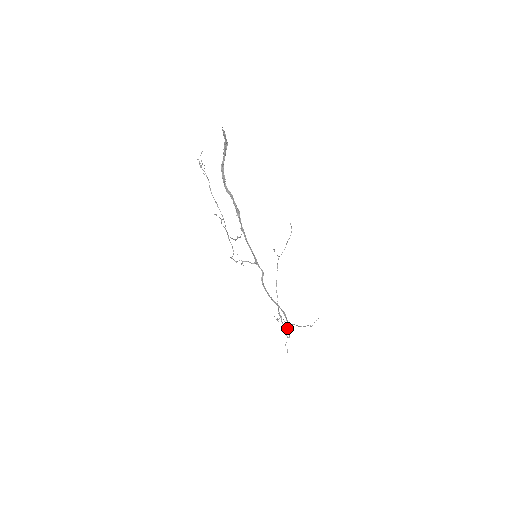
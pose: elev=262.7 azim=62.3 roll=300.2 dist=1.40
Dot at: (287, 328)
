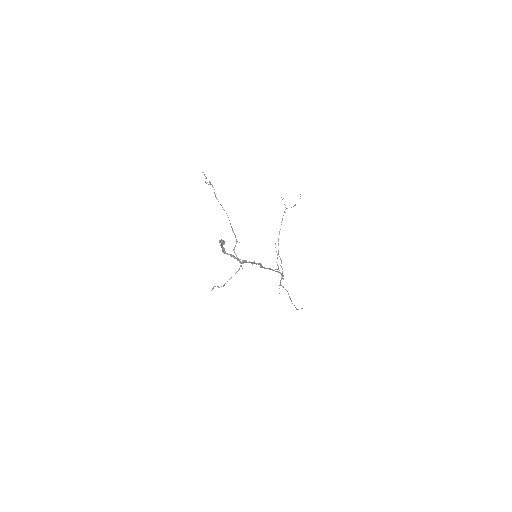
Dot at: (282, 277)
